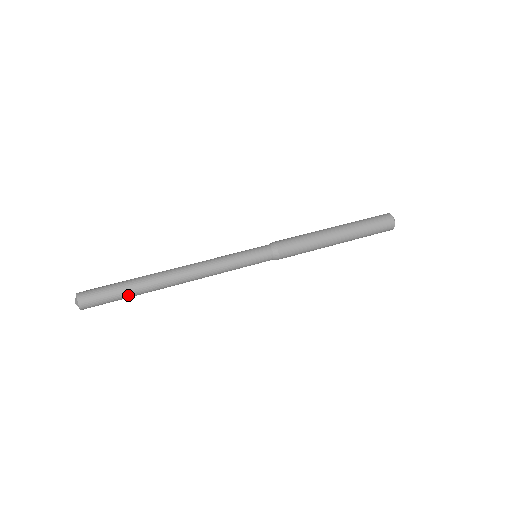
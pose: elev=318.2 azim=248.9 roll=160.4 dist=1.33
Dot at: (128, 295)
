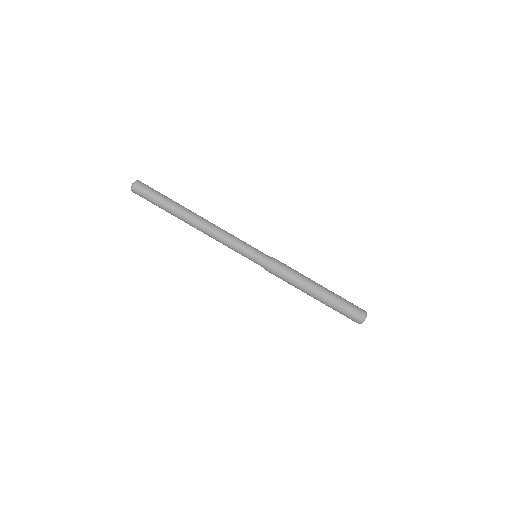
Dot at: occluded
